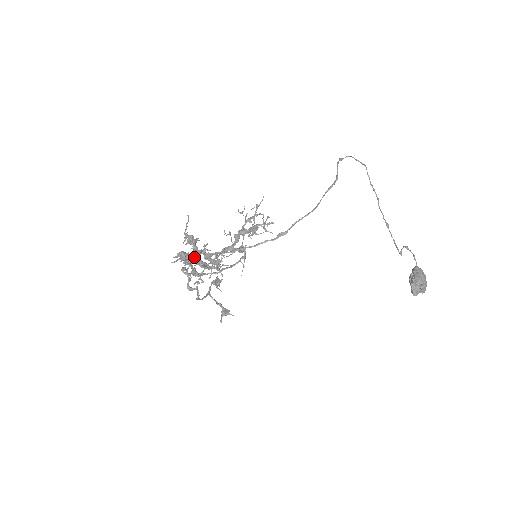
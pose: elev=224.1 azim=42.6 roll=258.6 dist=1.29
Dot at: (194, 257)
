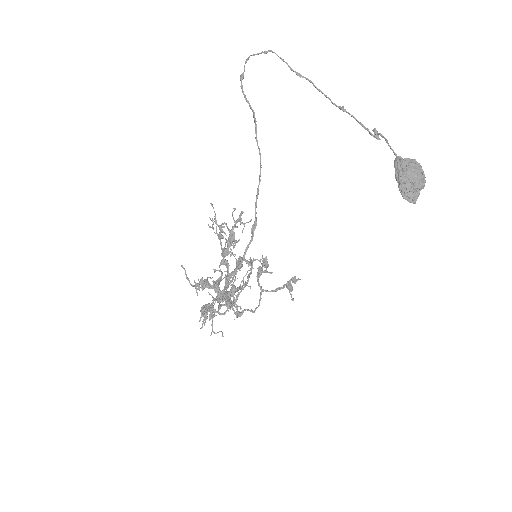
Dot at: (216, 296)
